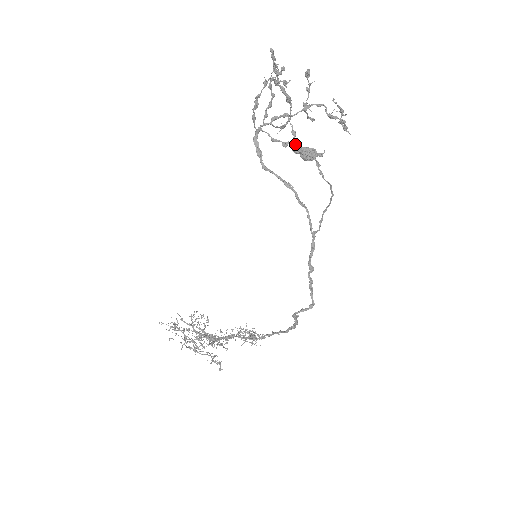
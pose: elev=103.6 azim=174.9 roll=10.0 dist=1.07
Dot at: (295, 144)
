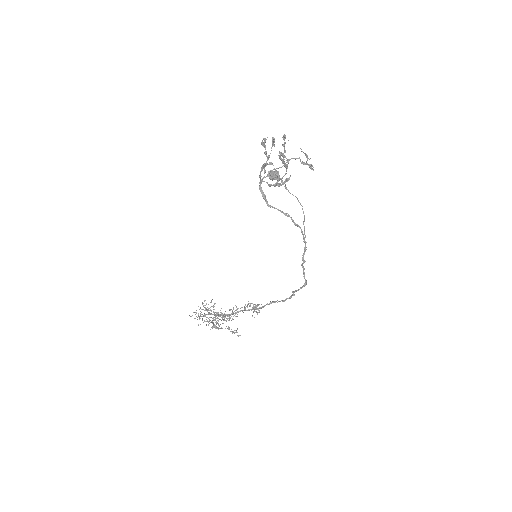
Dot at: occluded
